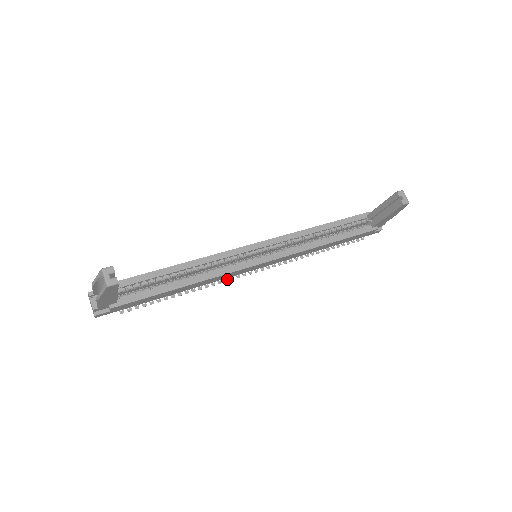
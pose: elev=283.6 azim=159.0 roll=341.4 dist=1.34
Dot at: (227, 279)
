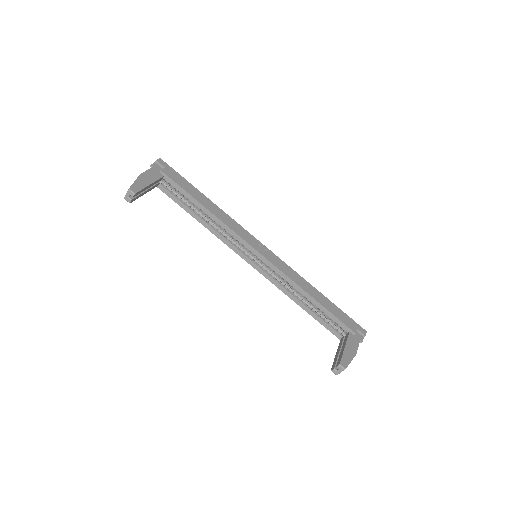
Dot at: occluded
